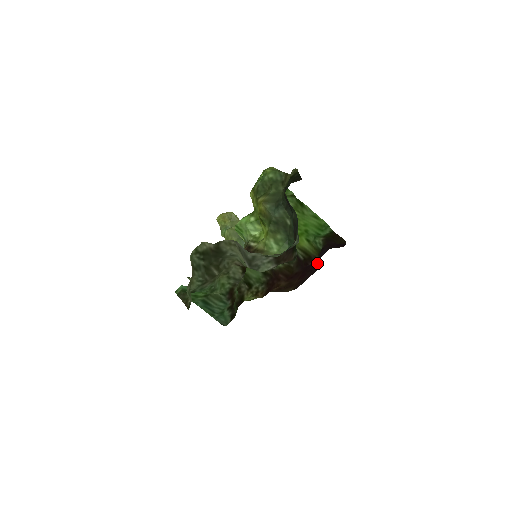
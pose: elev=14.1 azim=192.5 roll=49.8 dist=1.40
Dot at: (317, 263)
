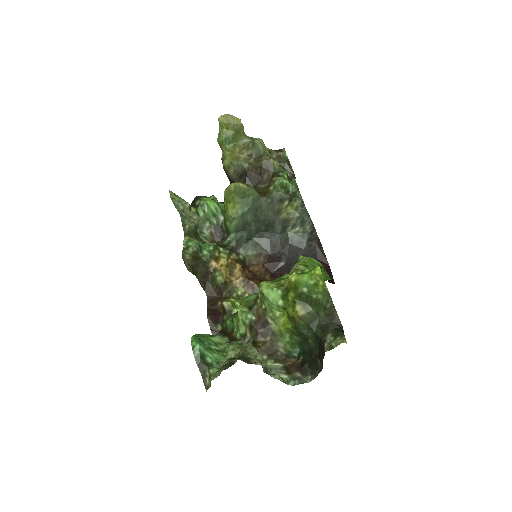
Dot at: occluded
